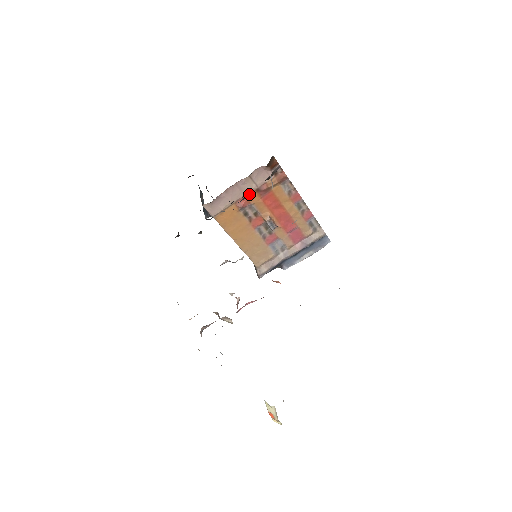
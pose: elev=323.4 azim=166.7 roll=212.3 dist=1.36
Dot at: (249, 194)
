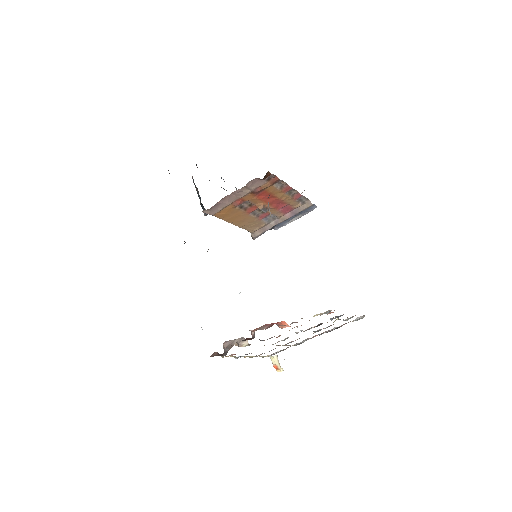
Dot at: (244, 196)
